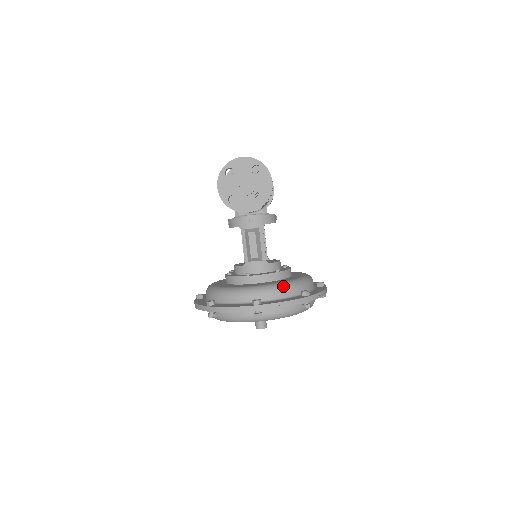
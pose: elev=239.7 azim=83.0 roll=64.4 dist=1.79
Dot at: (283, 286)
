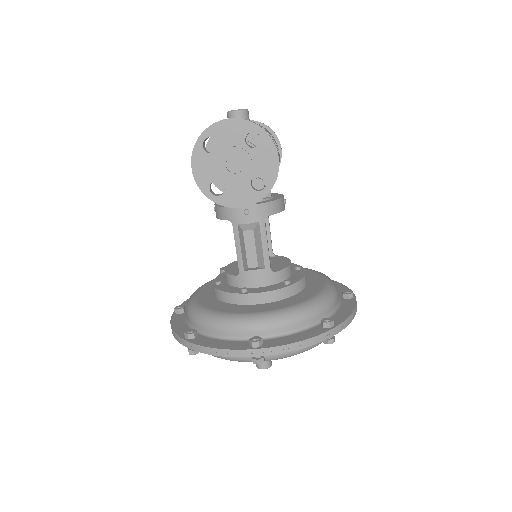
Dot at: (295, 313)
